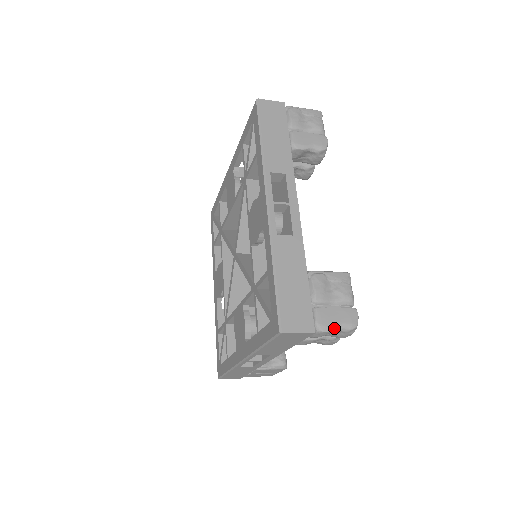
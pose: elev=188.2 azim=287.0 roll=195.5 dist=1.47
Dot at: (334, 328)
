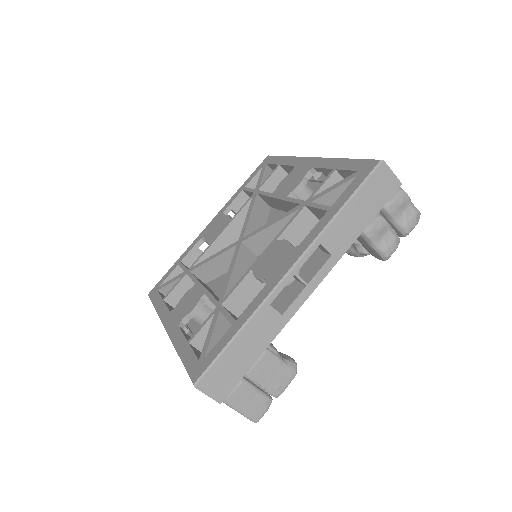
Dot at: (409, 198)
